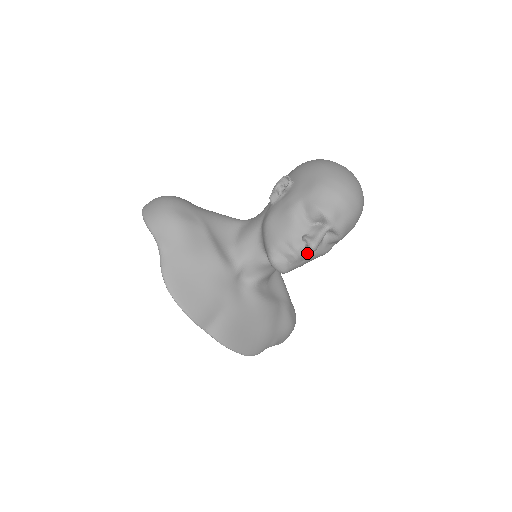
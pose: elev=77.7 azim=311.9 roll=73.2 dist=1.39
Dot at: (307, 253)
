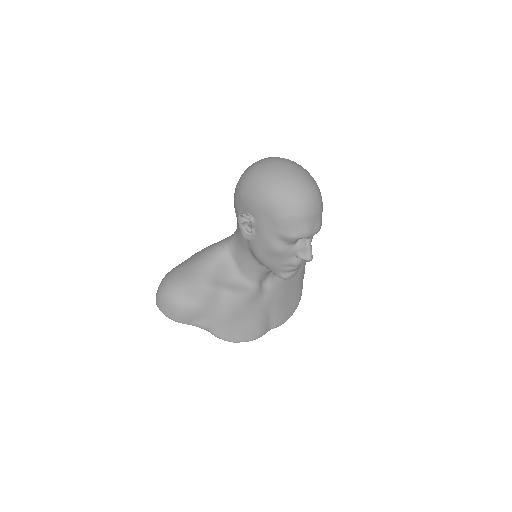
Dot at: occluded
